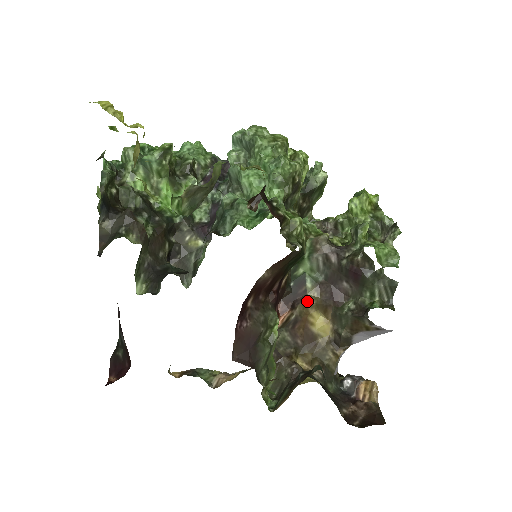
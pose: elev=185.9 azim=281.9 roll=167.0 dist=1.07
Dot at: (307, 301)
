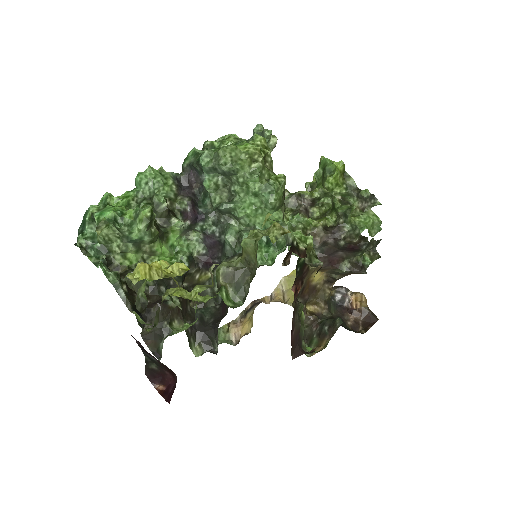
Dot at: (310, 272)
